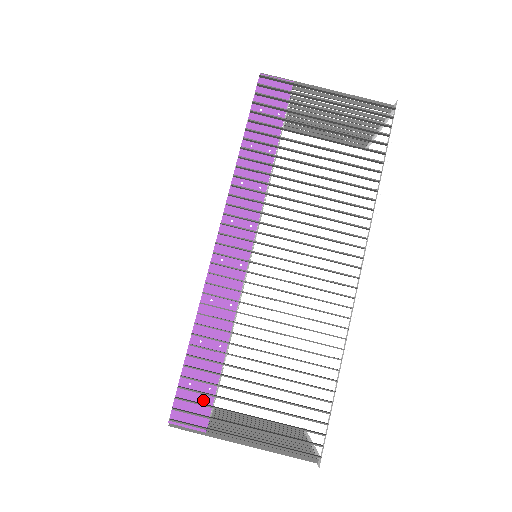
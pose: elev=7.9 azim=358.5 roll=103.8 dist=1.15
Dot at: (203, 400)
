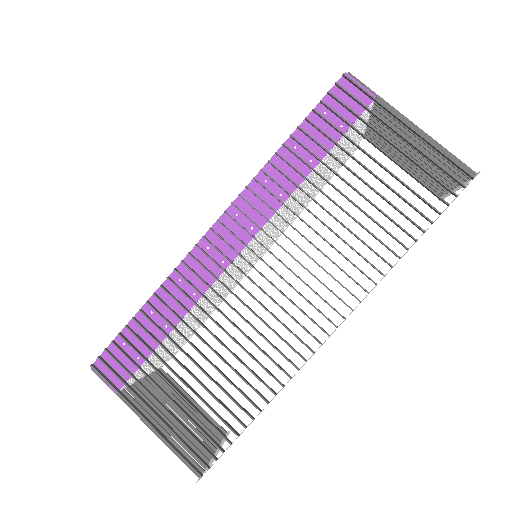
Dot at: (128, 365)
